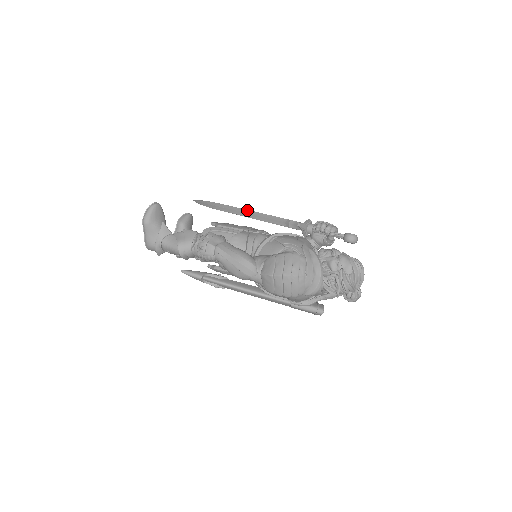
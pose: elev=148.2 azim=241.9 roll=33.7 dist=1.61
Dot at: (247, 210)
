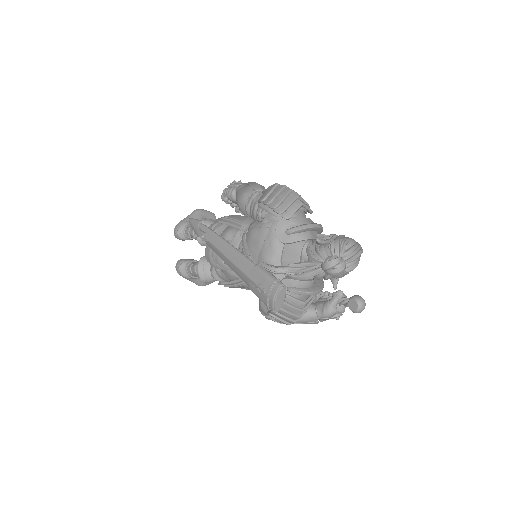
Dot at: occluded
